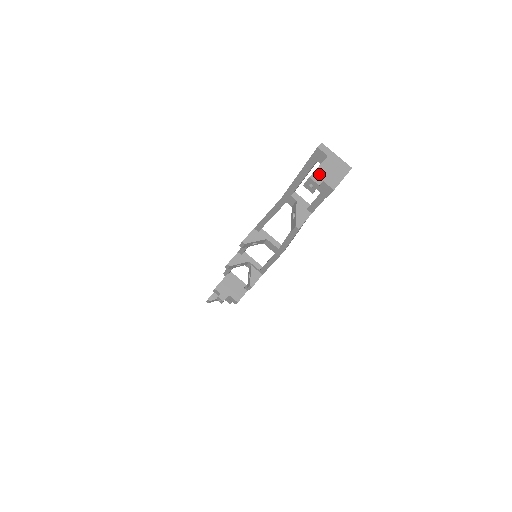
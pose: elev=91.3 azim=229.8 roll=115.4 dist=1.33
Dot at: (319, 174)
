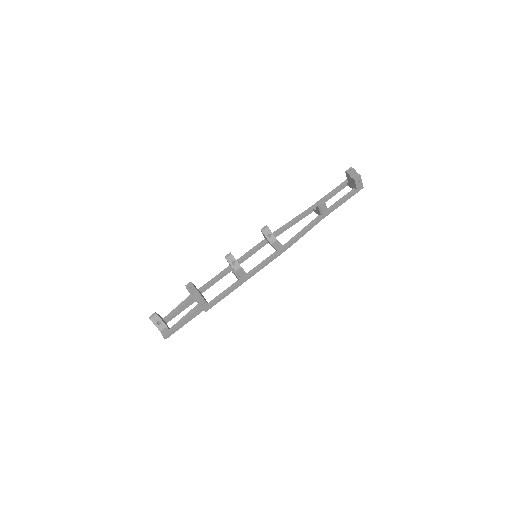
Dot at: (354, 172)
